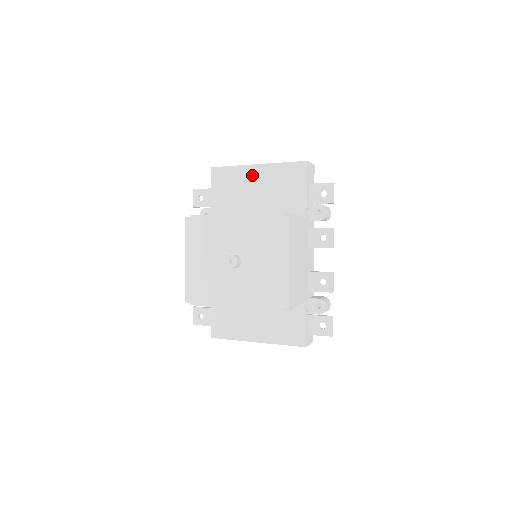
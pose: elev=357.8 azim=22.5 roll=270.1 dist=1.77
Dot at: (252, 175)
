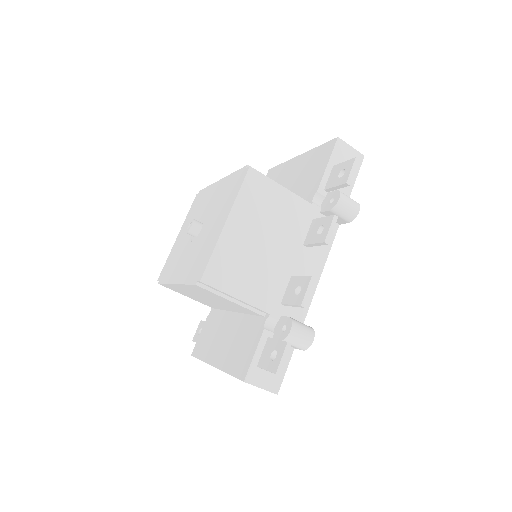
Dot at: (291, 168)
